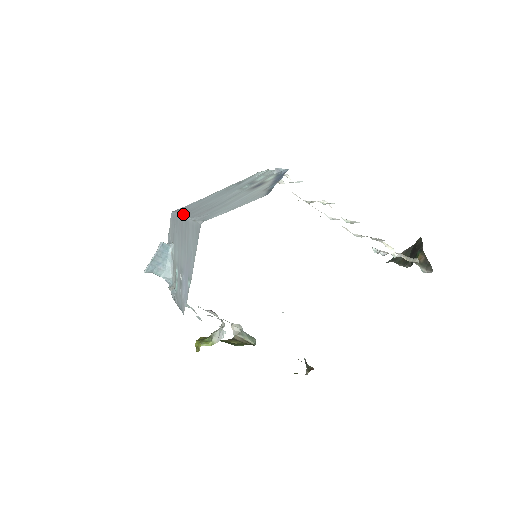
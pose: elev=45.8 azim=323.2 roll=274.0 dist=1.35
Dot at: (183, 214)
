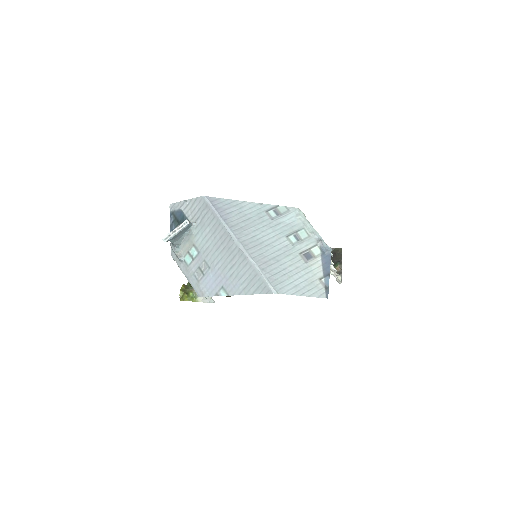
Dot at: (233, 233)
